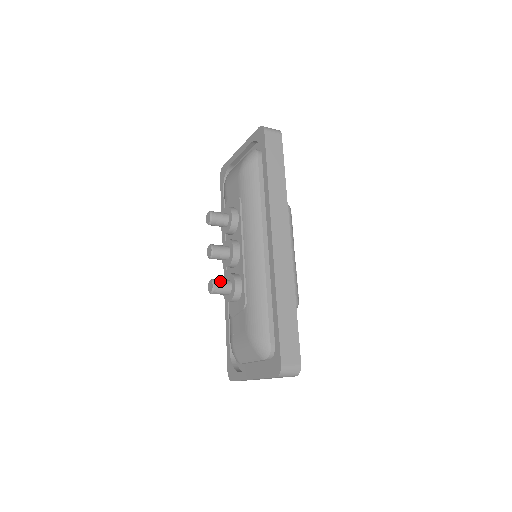
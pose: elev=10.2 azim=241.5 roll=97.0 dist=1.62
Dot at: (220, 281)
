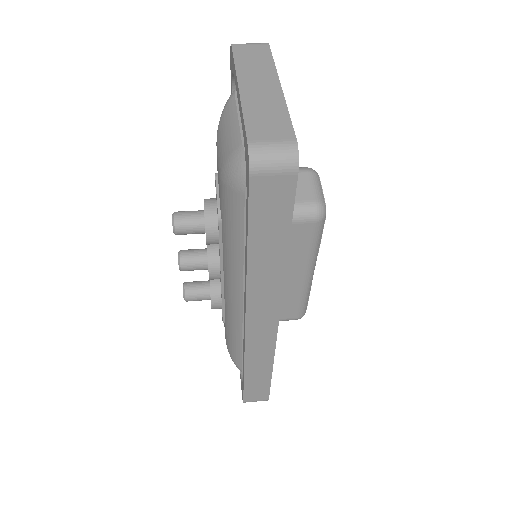
Dot at: (194, 294)
